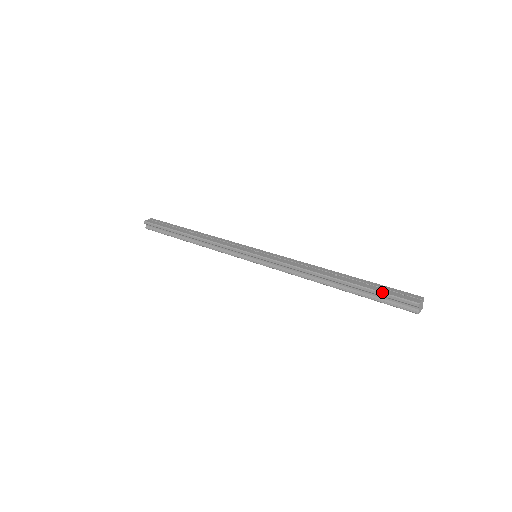
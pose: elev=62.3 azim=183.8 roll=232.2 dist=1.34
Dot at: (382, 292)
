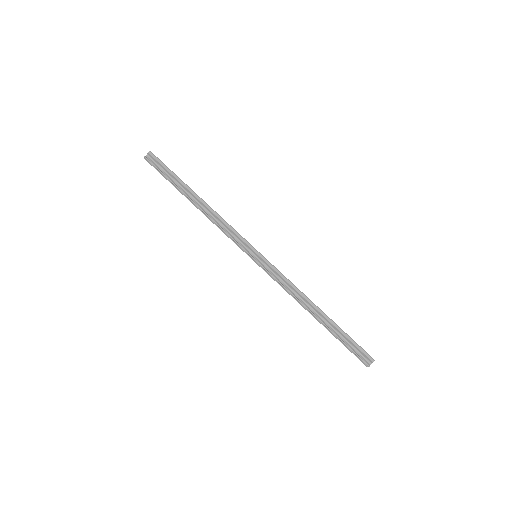
Dot at: occluded
